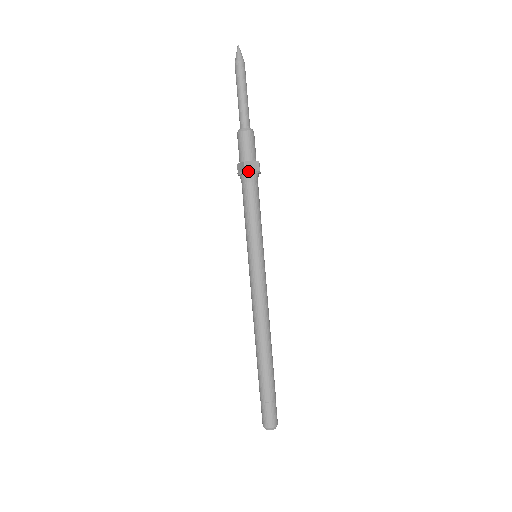
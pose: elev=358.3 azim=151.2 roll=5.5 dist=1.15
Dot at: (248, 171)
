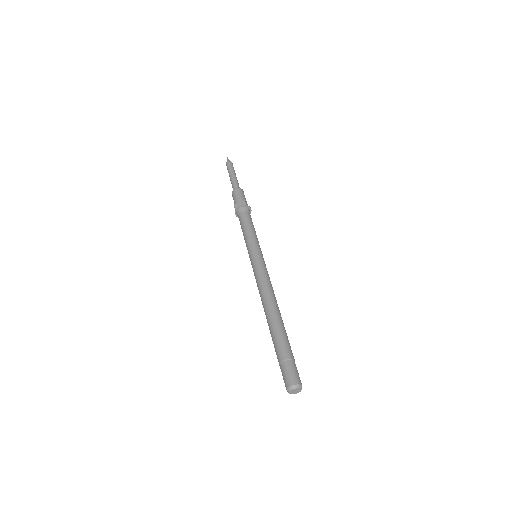
Dot at: (236, 208)
